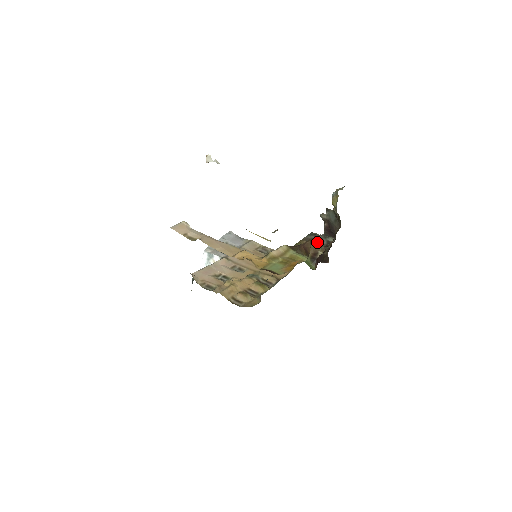
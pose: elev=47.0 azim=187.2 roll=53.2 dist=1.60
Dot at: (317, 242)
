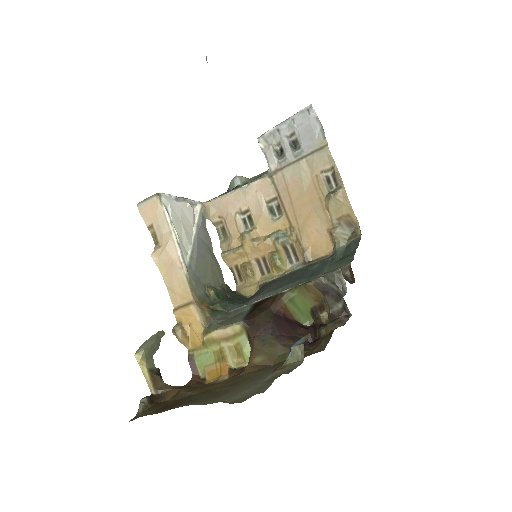
Dot at: (331, 296)
